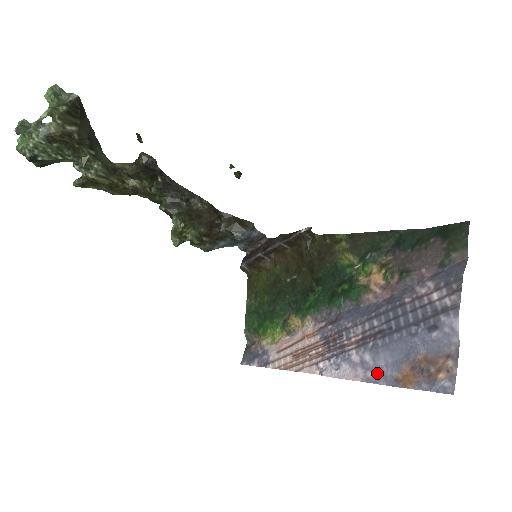
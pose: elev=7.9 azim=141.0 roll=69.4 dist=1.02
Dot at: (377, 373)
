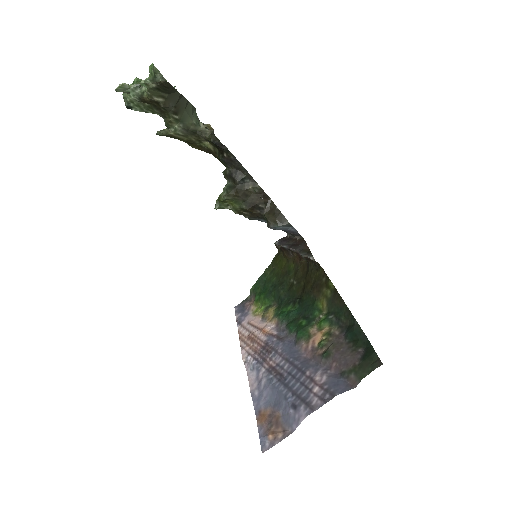
Dot at: (258, 396)
